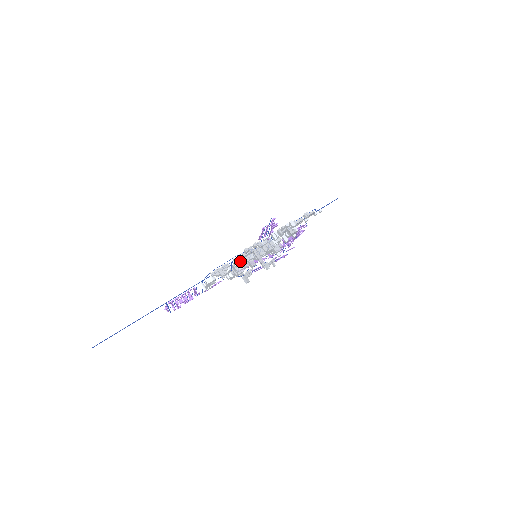
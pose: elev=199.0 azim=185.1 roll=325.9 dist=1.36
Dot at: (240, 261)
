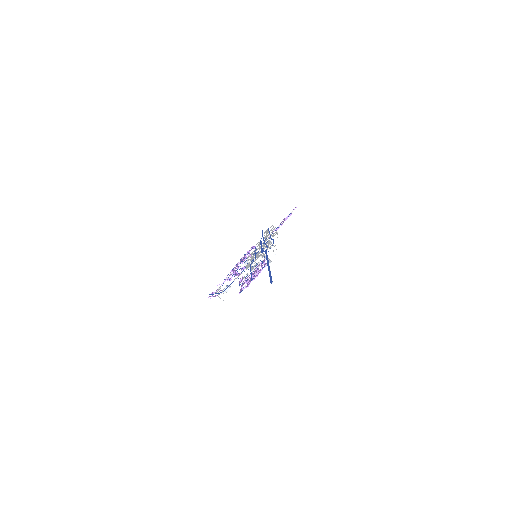
Dot at: occluded
